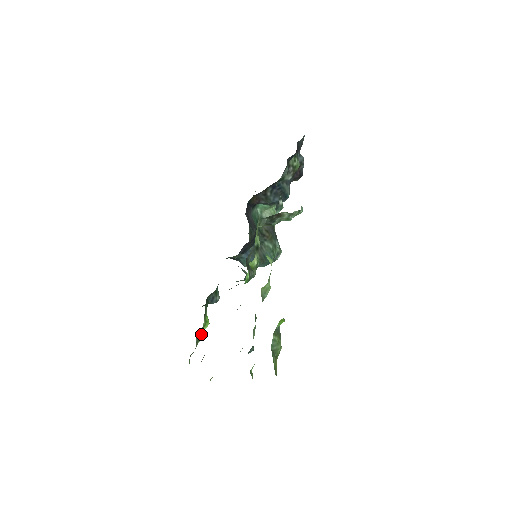
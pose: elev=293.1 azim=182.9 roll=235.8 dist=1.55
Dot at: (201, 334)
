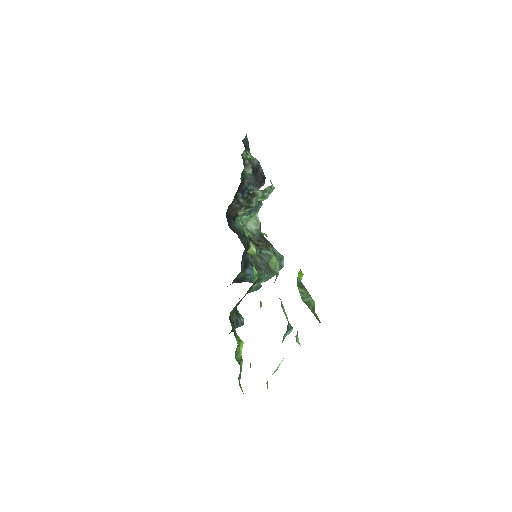
Dot at: (240, 356)
